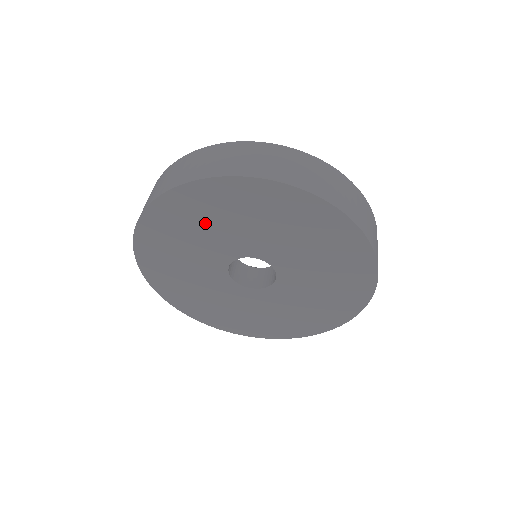
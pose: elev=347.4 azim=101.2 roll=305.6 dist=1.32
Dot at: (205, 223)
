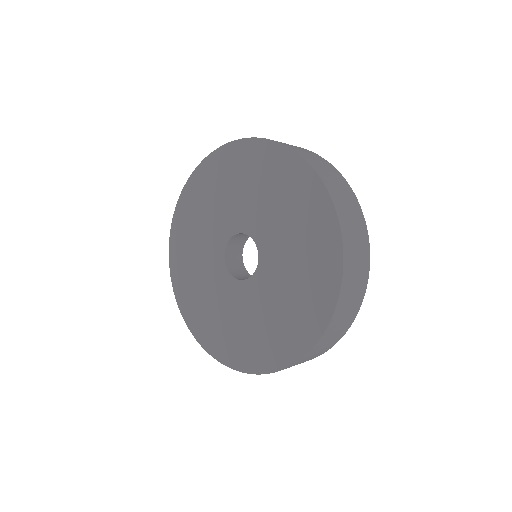
Dot at: (201, 215)
